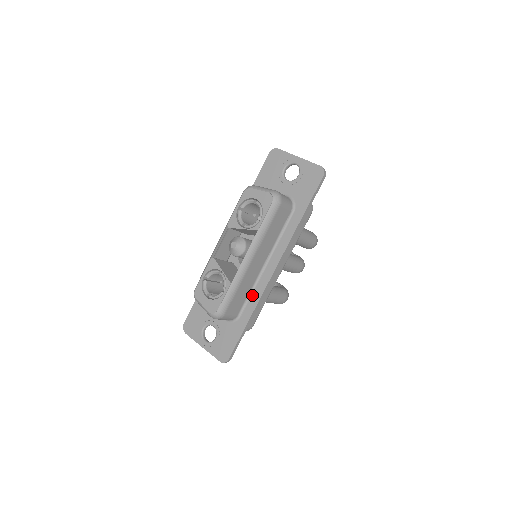
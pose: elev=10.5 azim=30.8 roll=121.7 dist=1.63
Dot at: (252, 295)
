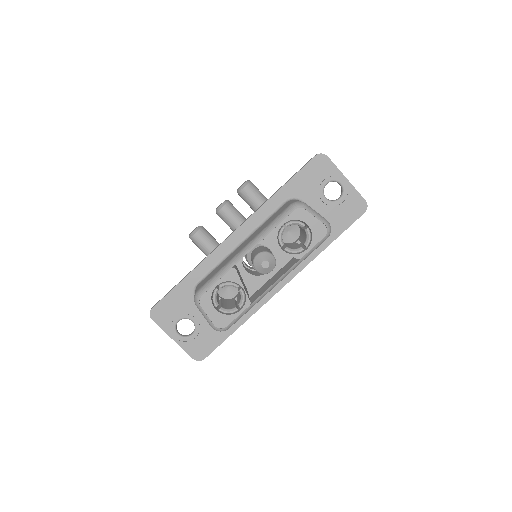
Dot at: occluded
